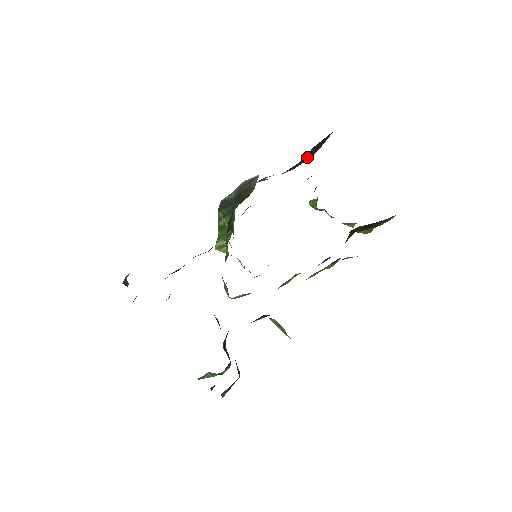
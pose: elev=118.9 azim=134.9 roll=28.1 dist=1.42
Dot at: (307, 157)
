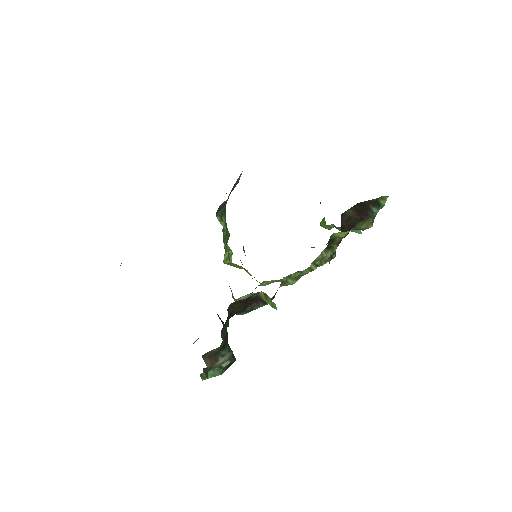
Dot at: occluded
